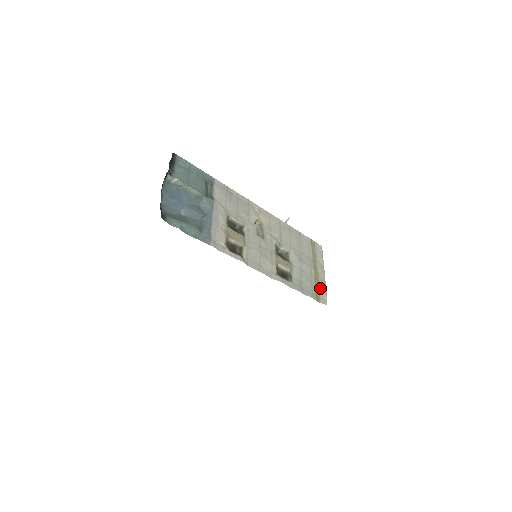
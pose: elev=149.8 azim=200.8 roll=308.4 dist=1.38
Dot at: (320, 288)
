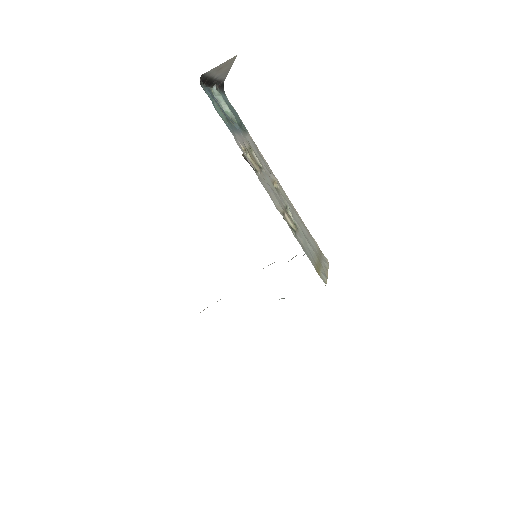
Dot at: (321, 271)
